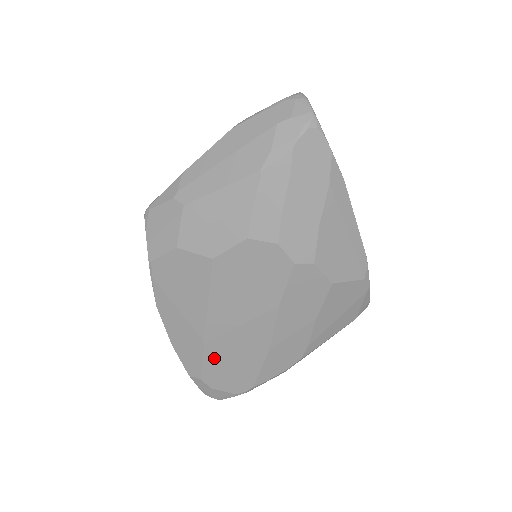
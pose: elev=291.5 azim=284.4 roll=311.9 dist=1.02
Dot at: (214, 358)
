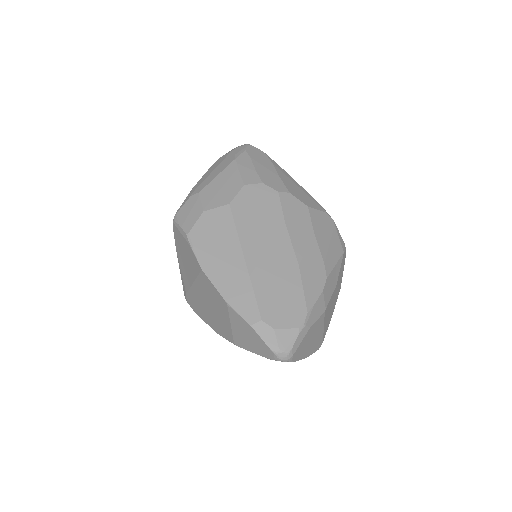
Dot at: (263, 290)
